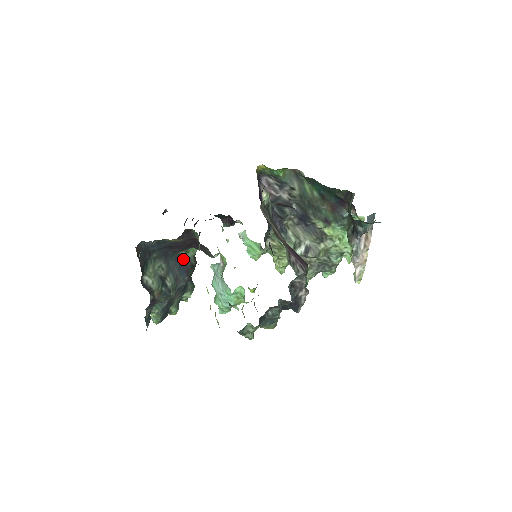
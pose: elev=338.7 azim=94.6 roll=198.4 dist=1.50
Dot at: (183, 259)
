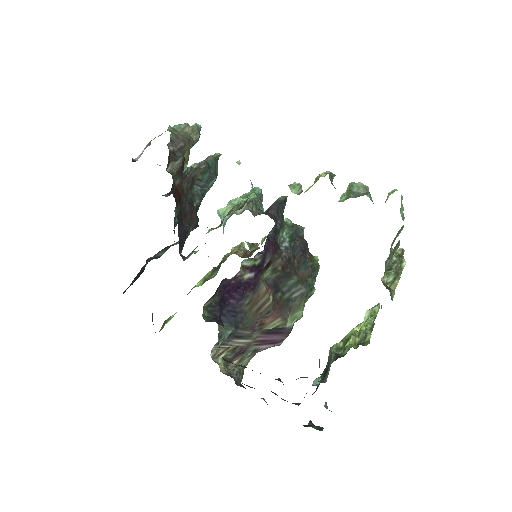
Dot at: occluded
